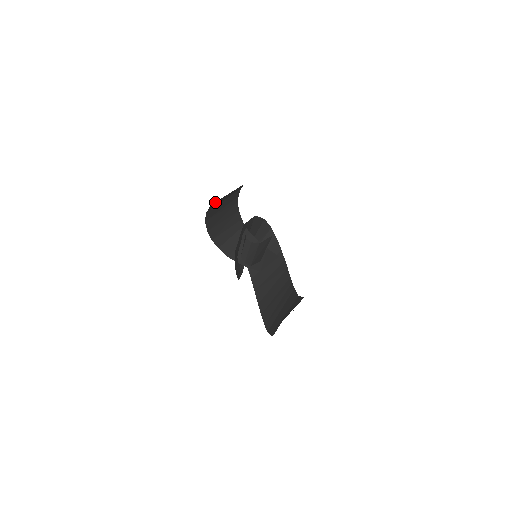
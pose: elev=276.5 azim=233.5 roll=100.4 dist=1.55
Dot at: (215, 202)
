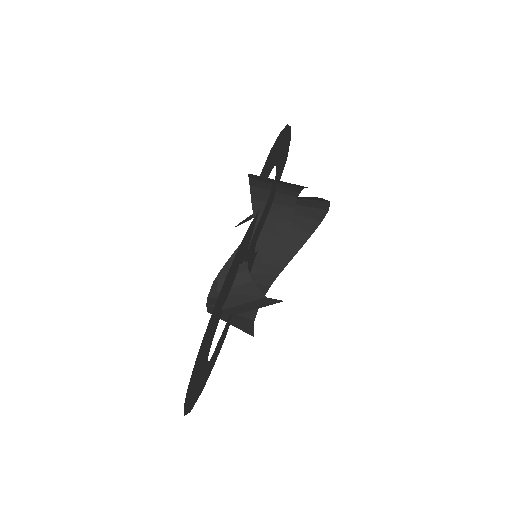
Dot at: occluded
